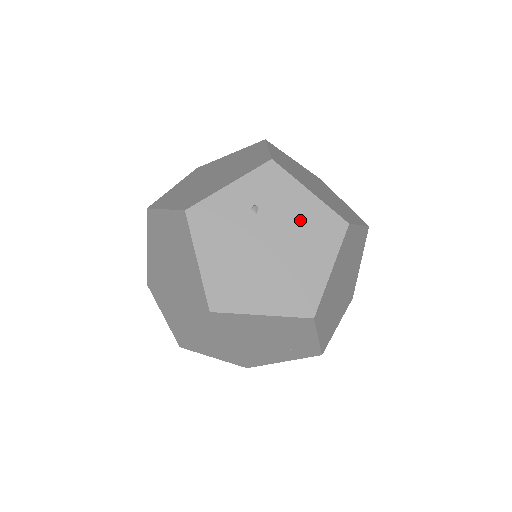
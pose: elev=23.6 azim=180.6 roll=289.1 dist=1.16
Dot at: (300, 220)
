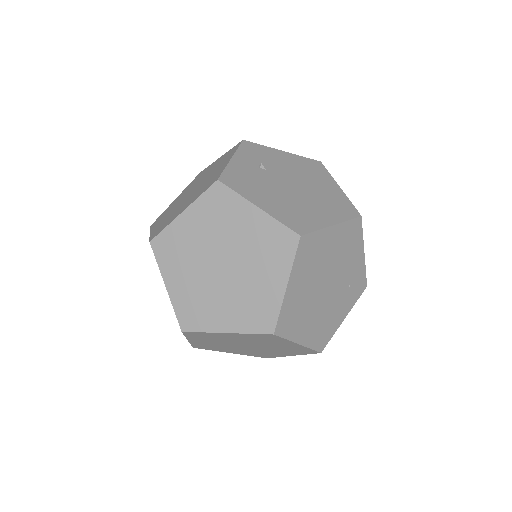
Dot at: (294, 167)
